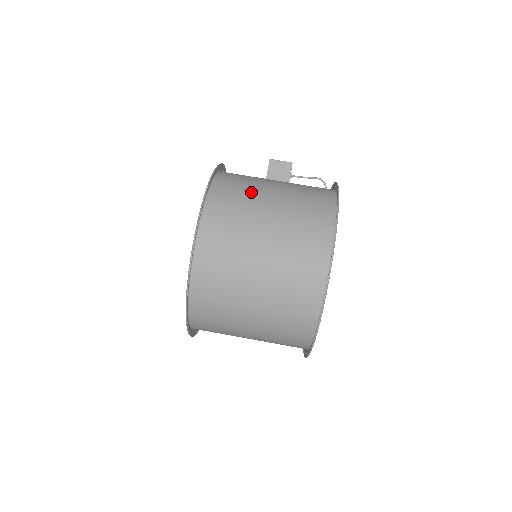
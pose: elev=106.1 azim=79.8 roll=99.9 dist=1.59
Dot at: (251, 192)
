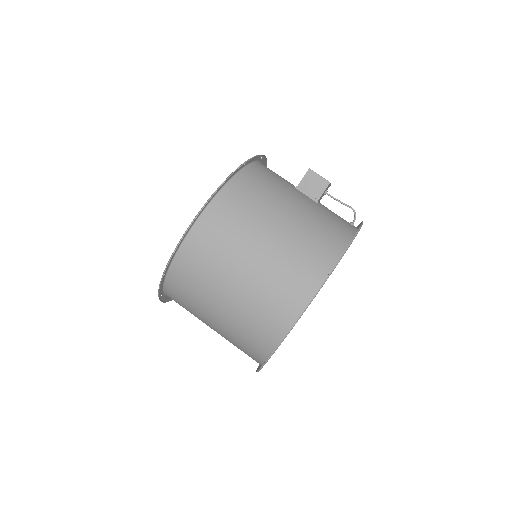
Dot at: (262, 208)
